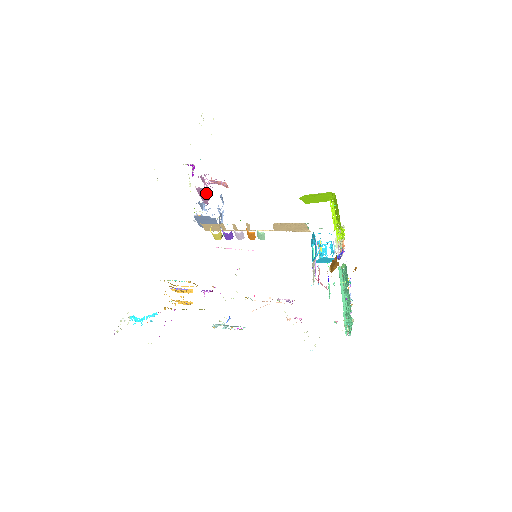
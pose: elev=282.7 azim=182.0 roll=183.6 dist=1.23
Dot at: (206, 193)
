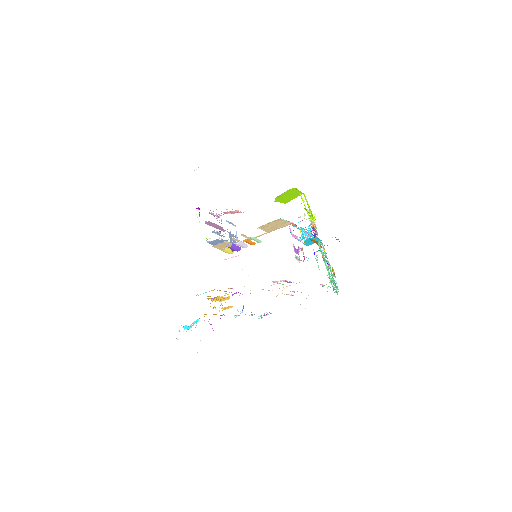
Dot at: (215, 224)
